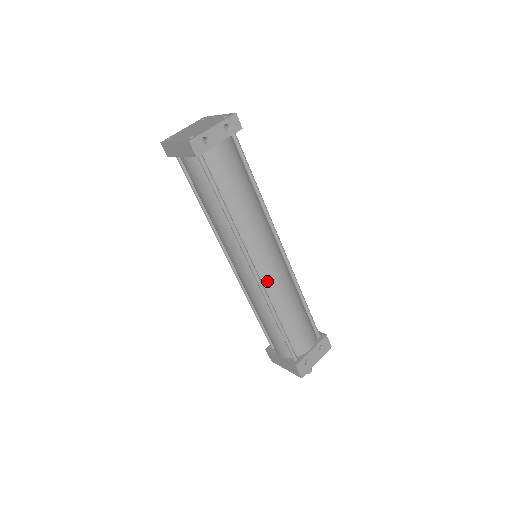
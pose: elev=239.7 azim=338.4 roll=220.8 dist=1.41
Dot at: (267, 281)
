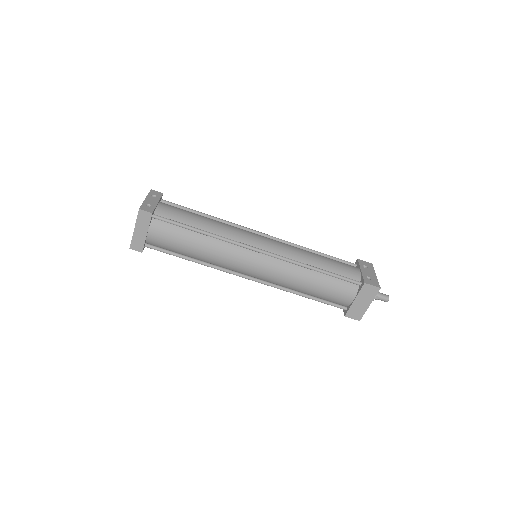
Dot at: (276, 251)
